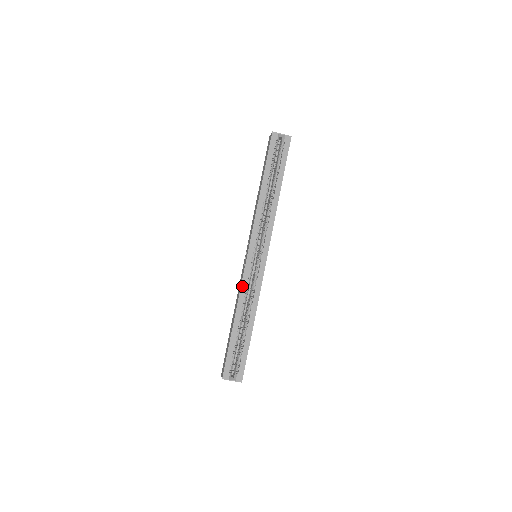
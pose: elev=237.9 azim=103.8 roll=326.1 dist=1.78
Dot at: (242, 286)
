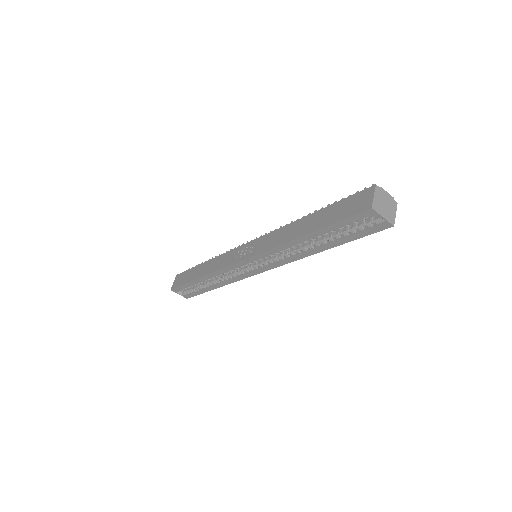
Dot at: (221, 270)
